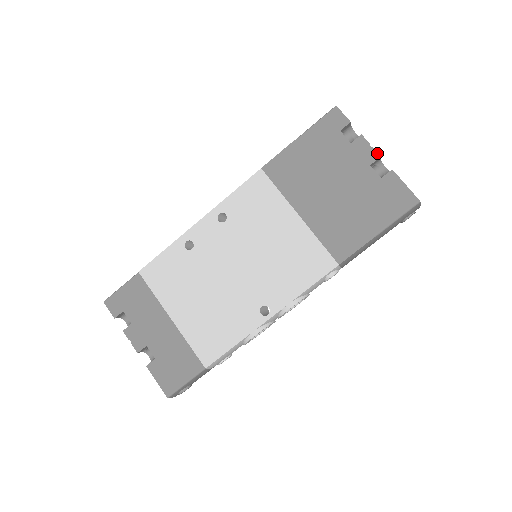
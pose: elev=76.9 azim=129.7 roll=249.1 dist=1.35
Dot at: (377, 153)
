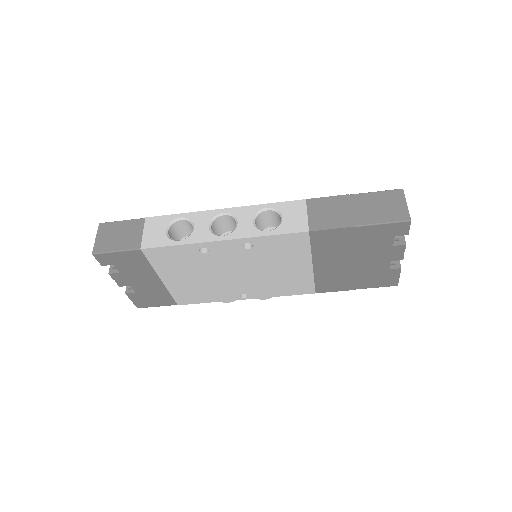
Dot at: (403, 258)
